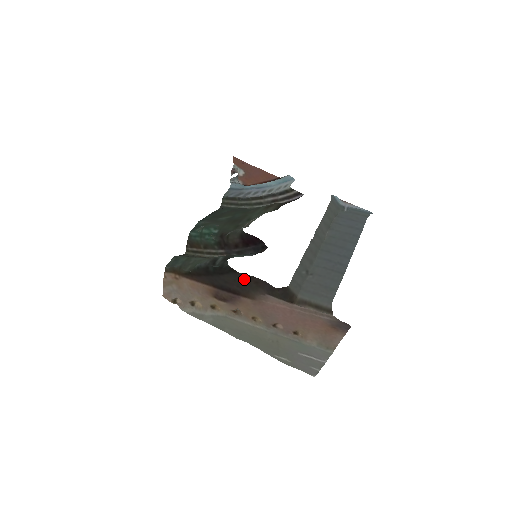
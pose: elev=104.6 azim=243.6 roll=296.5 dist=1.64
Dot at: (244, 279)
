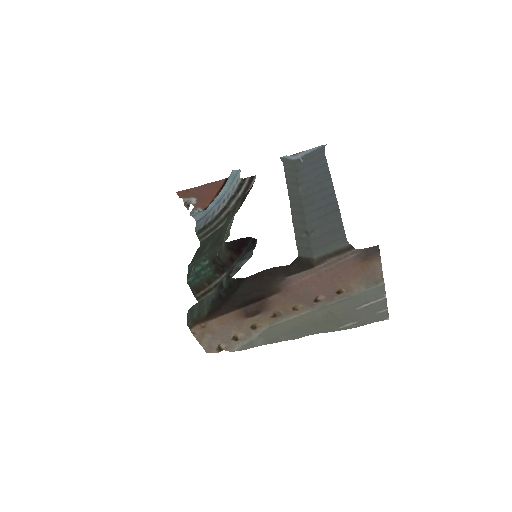
Dot at: (256, 280)
